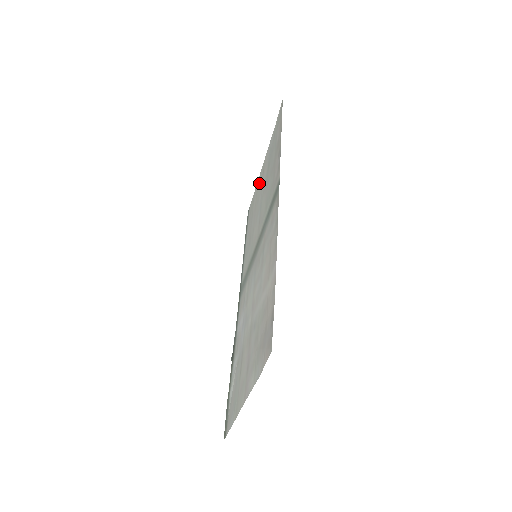
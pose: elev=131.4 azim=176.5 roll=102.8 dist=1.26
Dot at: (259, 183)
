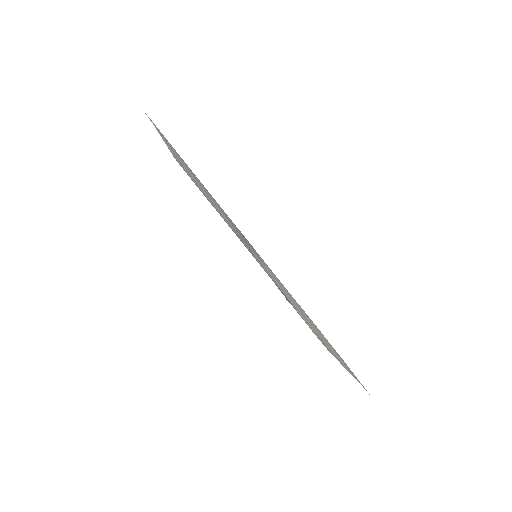
Dot at: (177, 158)
